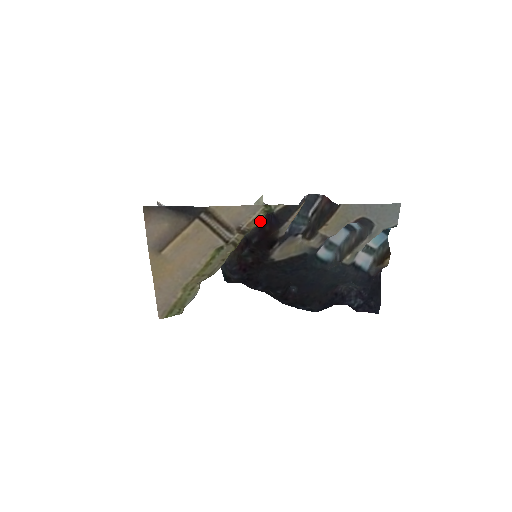
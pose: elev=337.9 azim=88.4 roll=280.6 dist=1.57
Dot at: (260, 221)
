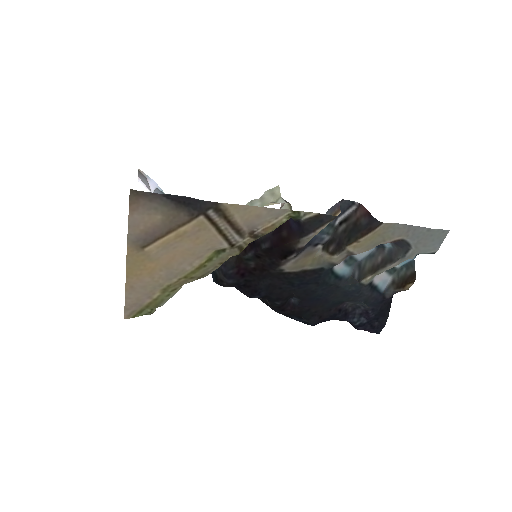
Dot at: occluded
